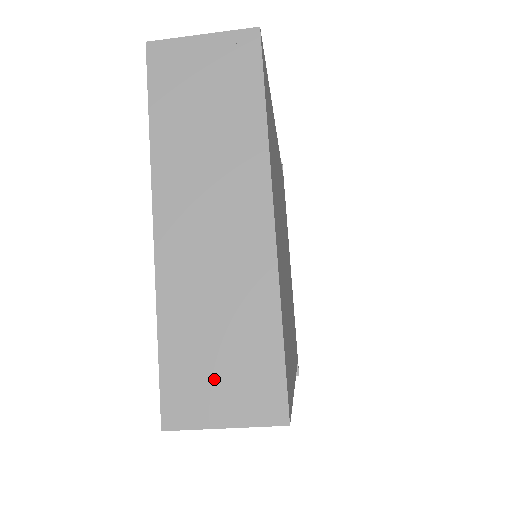
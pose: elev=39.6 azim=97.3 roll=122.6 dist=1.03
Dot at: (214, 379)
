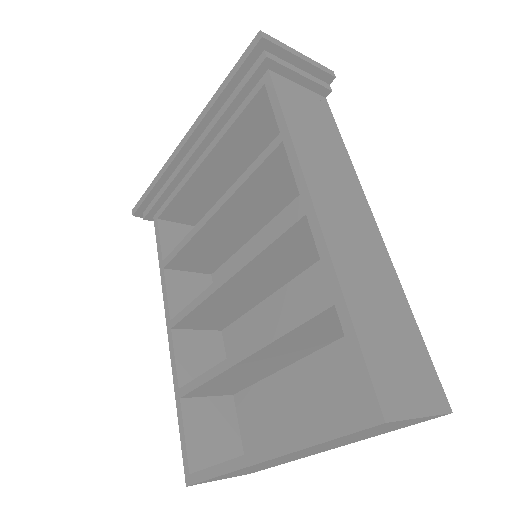
Dot at: occluded
